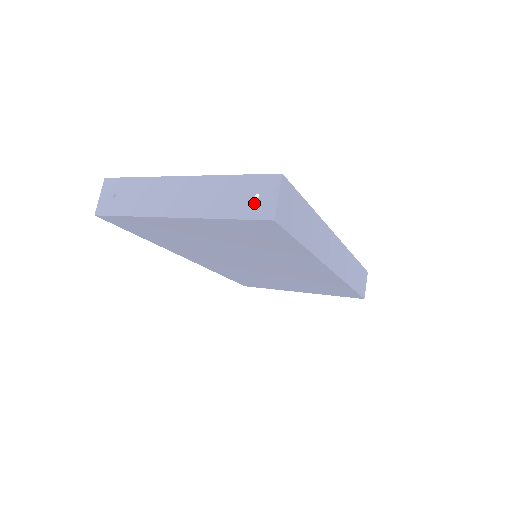
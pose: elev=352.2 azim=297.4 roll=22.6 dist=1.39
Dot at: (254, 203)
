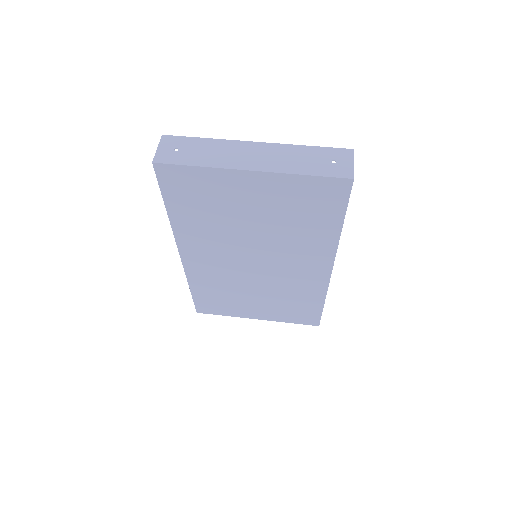
Dot at: (333, 166)
